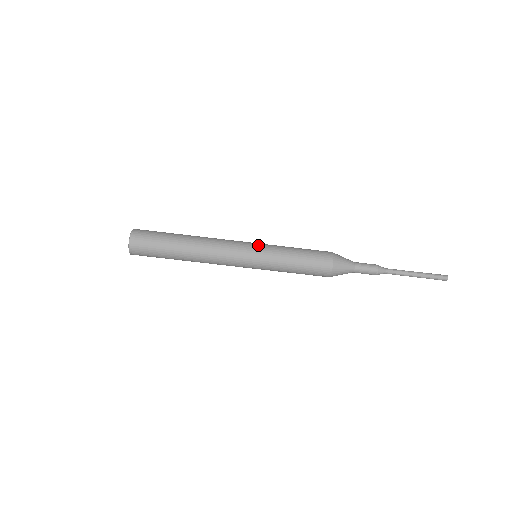
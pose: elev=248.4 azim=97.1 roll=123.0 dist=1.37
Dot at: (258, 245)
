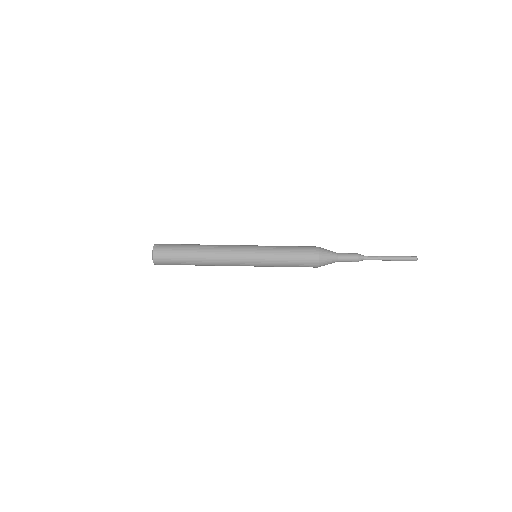
Dot at: occluded
